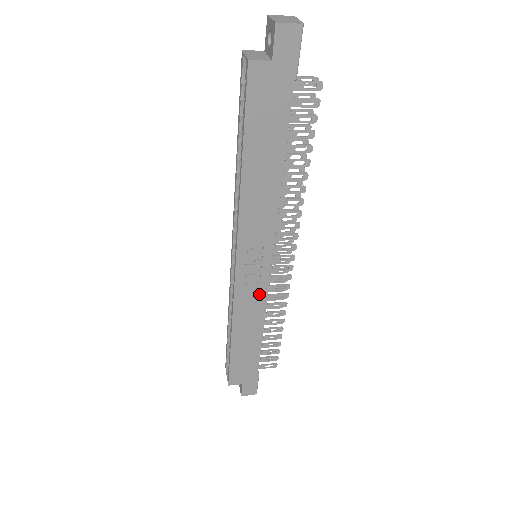
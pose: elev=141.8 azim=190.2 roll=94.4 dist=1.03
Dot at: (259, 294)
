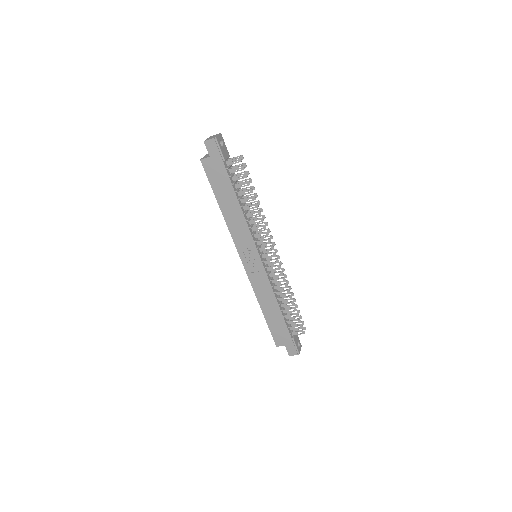
Dot at: (263, 279)
